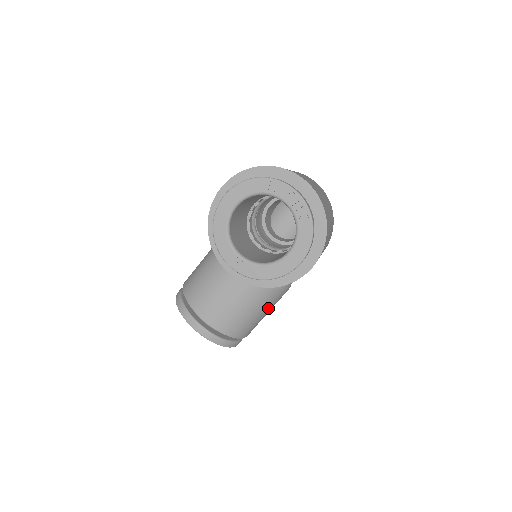
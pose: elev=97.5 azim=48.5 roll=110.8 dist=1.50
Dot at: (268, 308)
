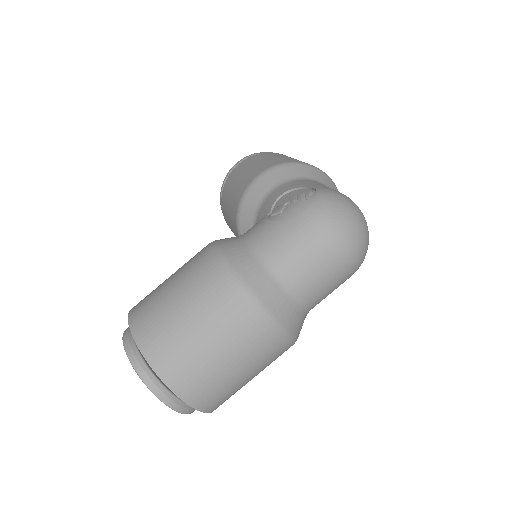
Dot at: occluded
